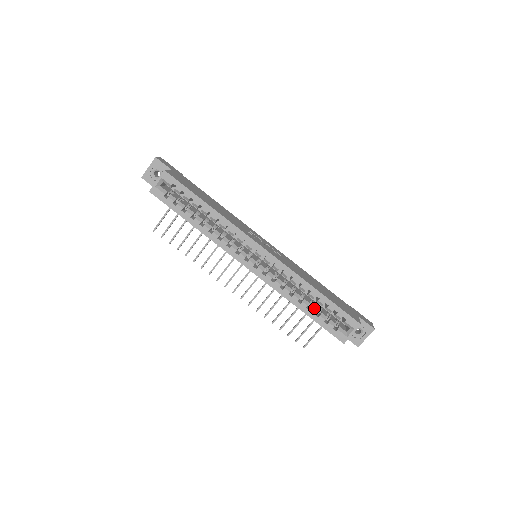
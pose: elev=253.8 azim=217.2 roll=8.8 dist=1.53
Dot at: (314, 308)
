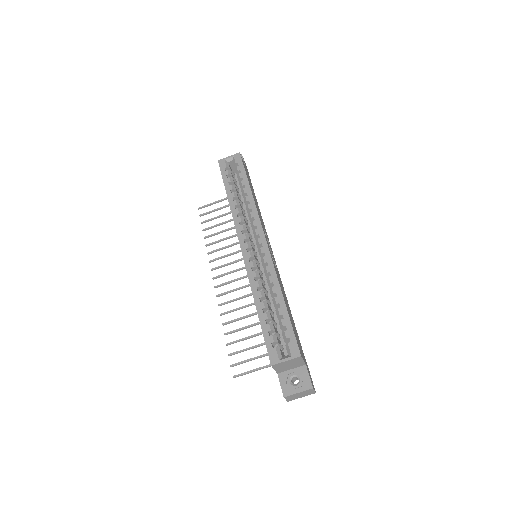
Dot at: (269, 314)
